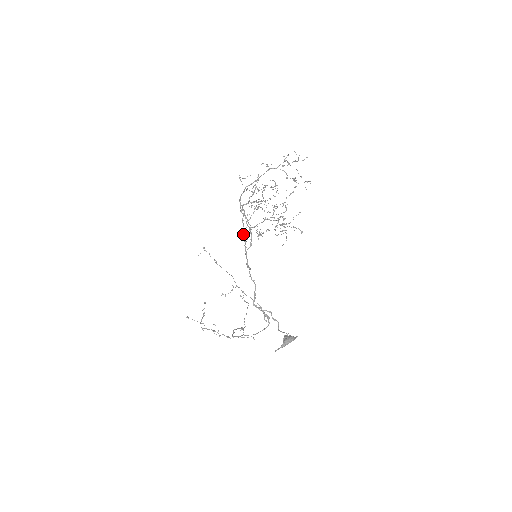
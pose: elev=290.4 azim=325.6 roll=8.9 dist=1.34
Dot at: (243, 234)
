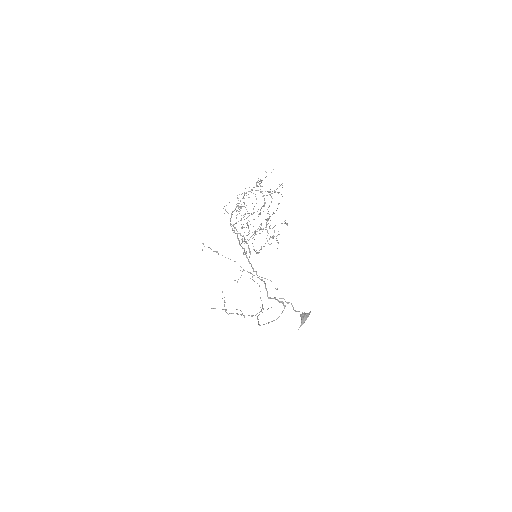
Dot at: occluded
